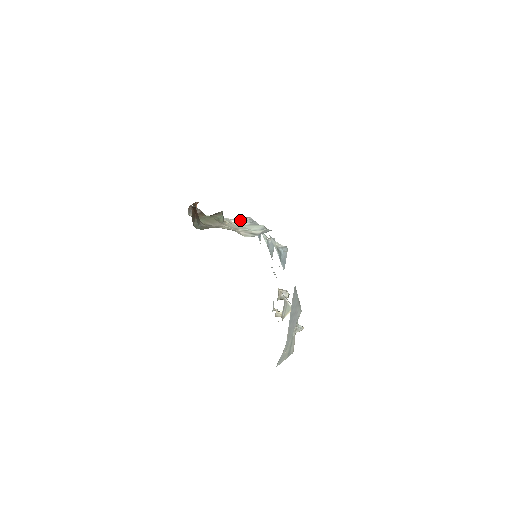
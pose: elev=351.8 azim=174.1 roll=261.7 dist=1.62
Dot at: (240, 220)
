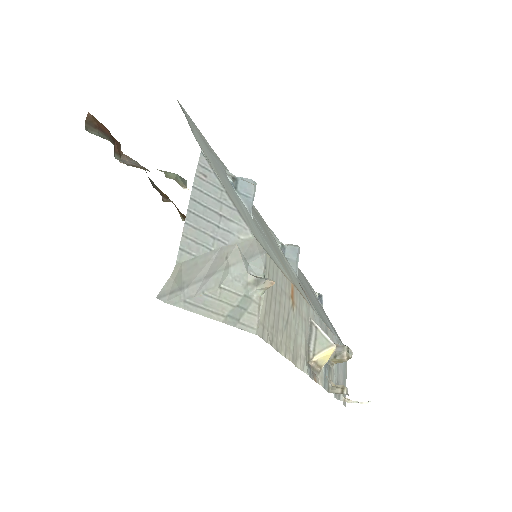
Dot at: occluded
